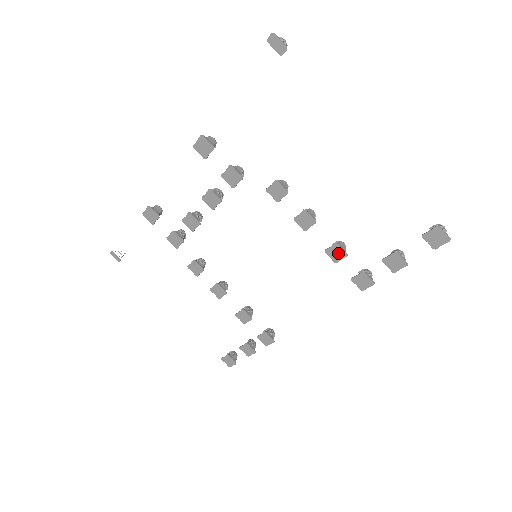
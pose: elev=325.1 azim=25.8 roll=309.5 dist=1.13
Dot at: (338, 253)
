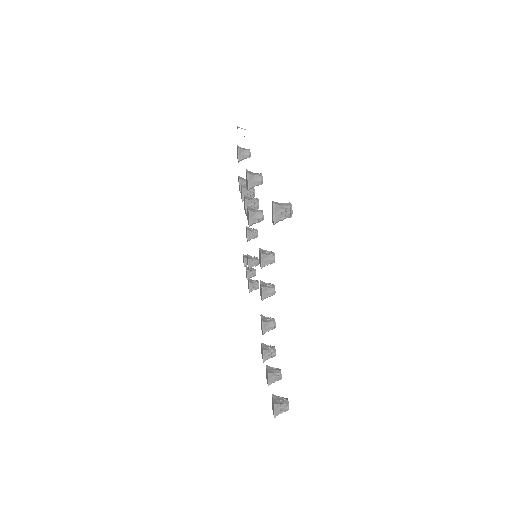
Dot at: (262, 326)
